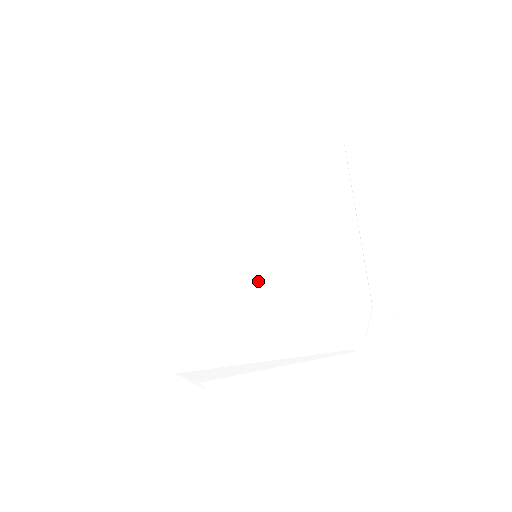
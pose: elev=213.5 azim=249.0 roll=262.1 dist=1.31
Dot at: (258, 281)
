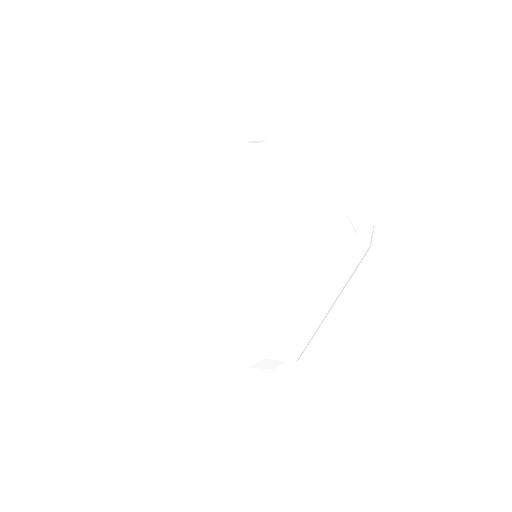
Dot at: (270, 261)
